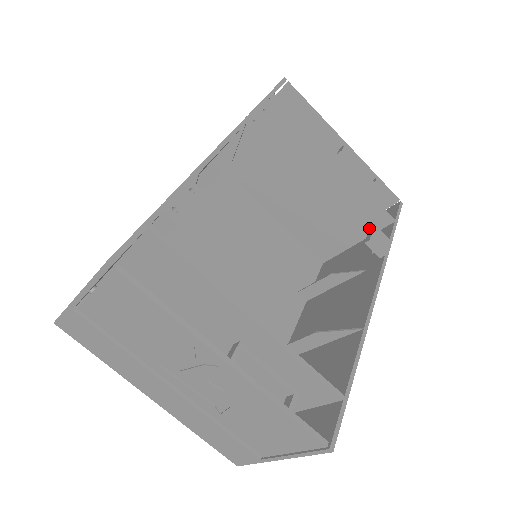
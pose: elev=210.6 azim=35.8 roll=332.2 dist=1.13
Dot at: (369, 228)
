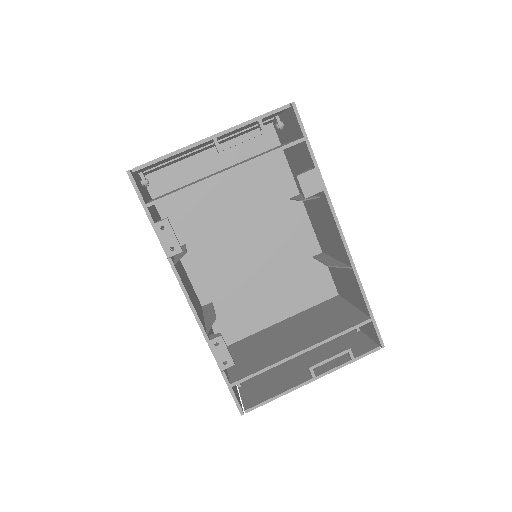
Dot at: occluded
